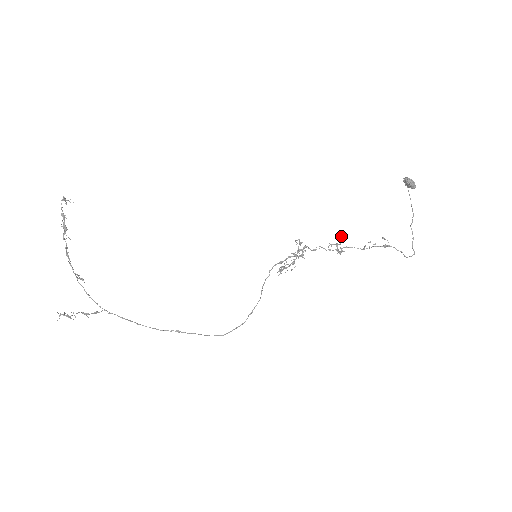
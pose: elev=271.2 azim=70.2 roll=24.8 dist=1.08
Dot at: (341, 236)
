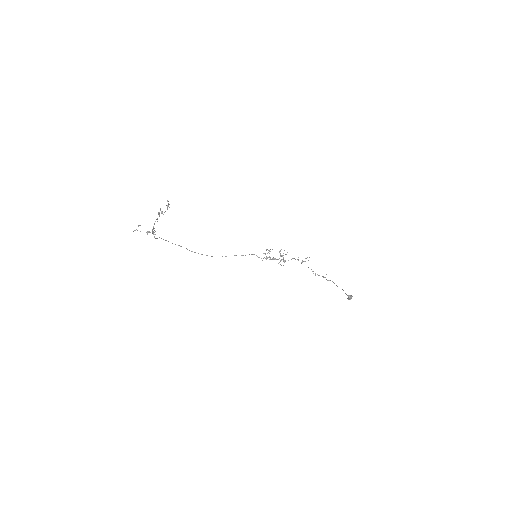
Dot at: occluded
